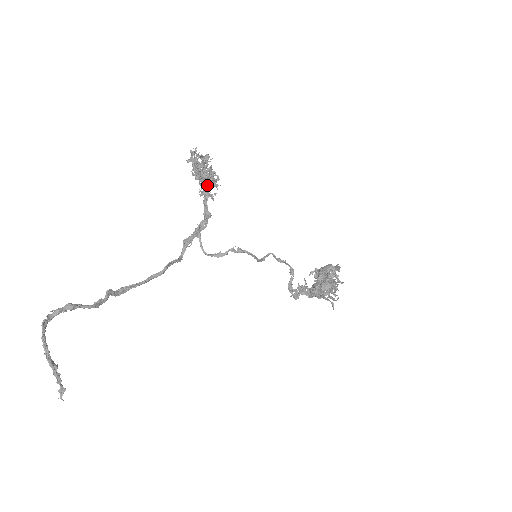
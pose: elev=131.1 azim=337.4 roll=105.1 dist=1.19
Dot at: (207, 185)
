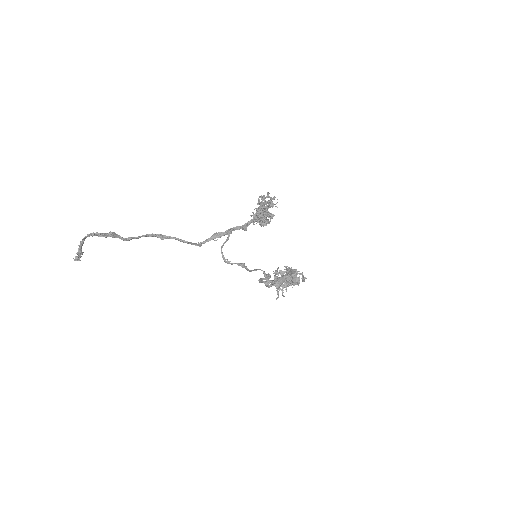
Dot at: (259, 219)
